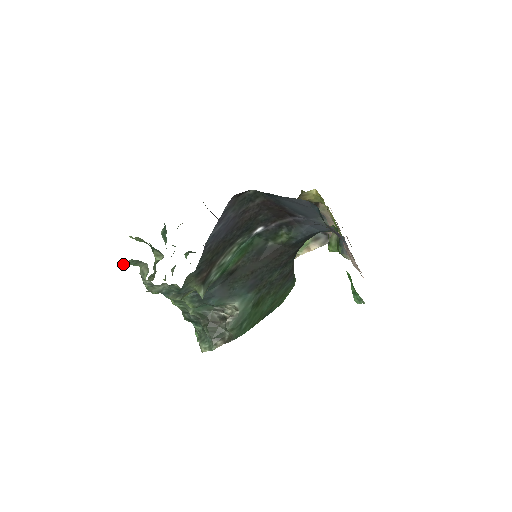
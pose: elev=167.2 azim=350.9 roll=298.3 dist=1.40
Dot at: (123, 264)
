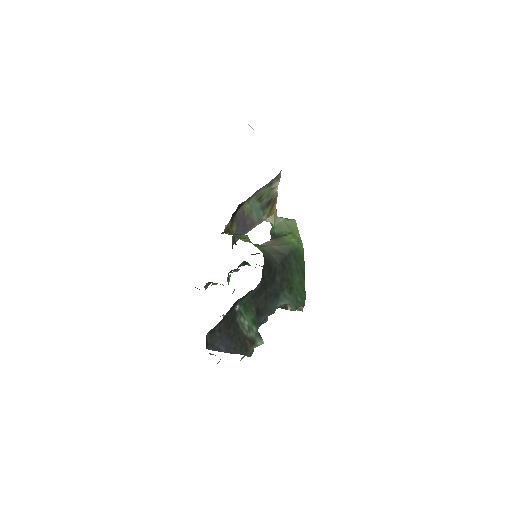
Dot at: occluded
